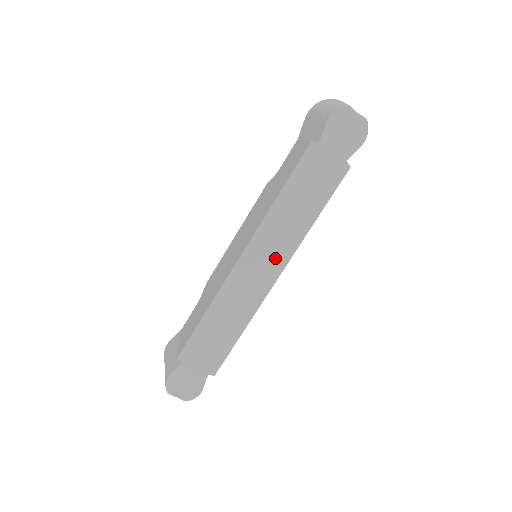
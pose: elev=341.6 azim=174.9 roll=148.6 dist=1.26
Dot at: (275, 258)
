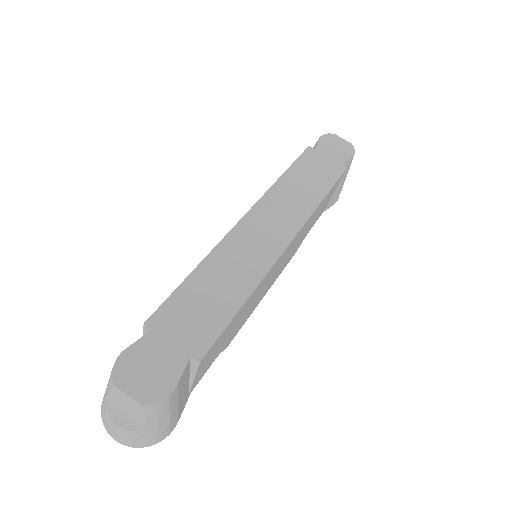
Dot at: (284, 224)
